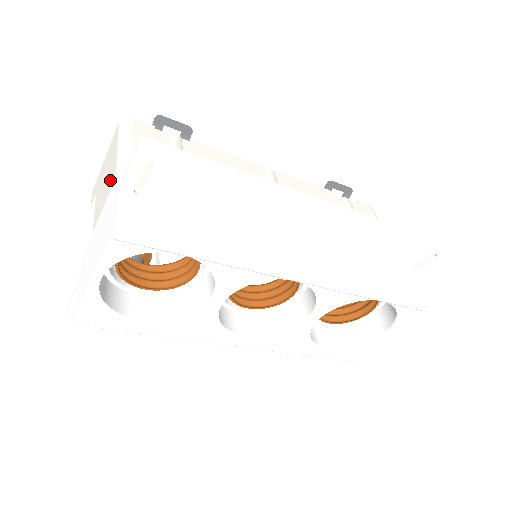
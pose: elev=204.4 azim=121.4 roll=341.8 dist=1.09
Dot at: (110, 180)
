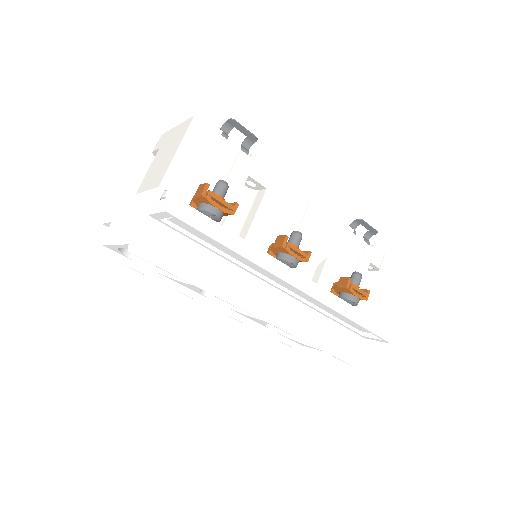
Dot at: (161, 172)
